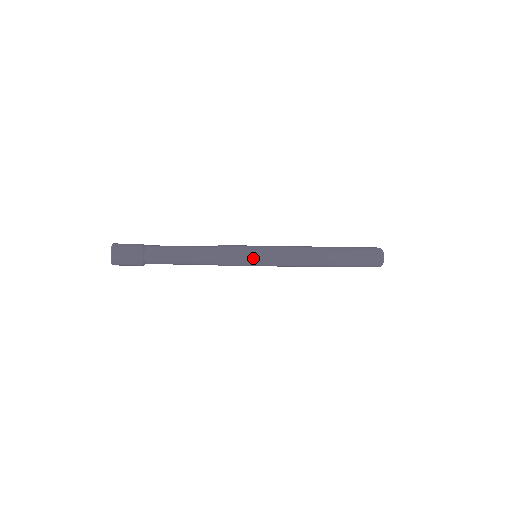
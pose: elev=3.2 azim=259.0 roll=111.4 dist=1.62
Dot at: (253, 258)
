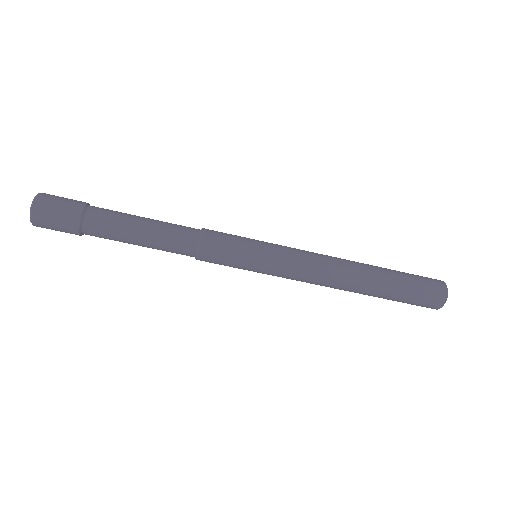
Dot at: (253, 245)
